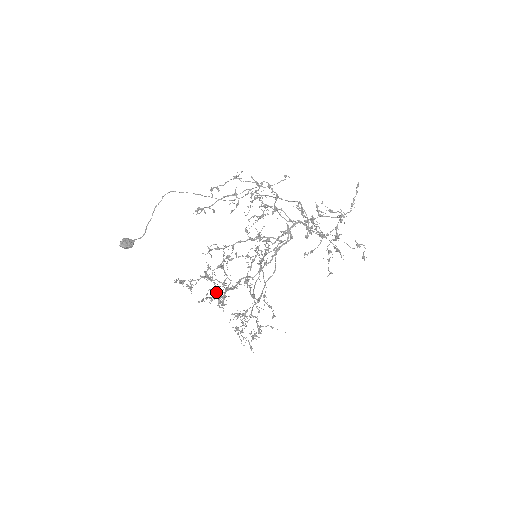
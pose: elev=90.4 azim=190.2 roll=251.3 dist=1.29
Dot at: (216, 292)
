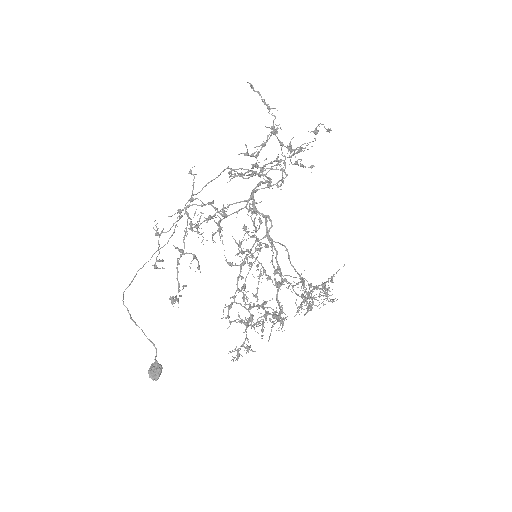
Dot at: occluded
